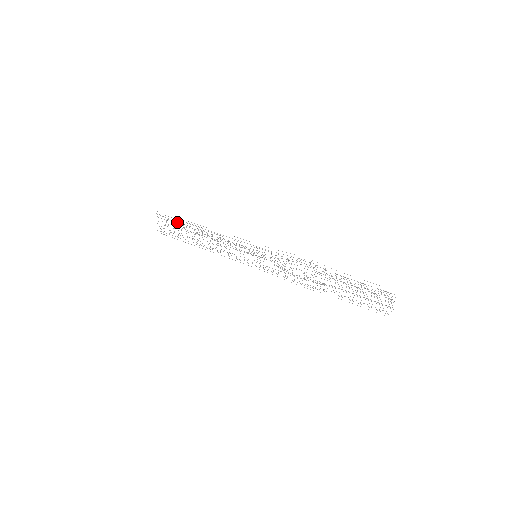
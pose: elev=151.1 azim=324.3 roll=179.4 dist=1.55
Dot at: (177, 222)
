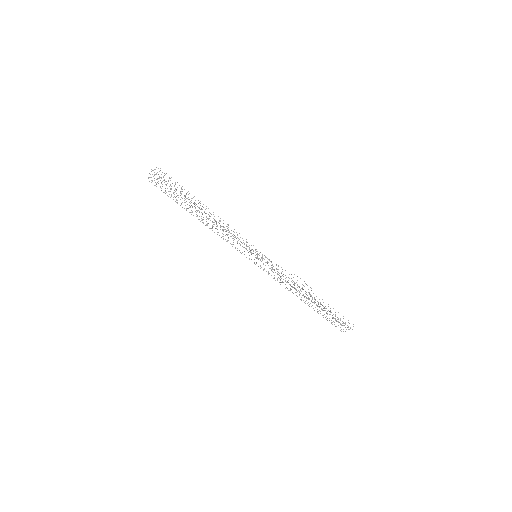
Dot at: occluded
